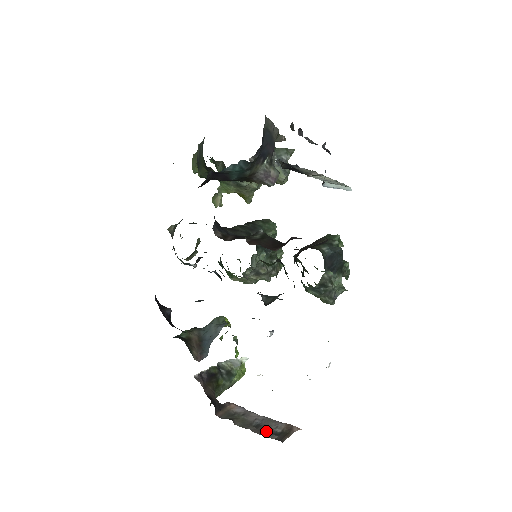
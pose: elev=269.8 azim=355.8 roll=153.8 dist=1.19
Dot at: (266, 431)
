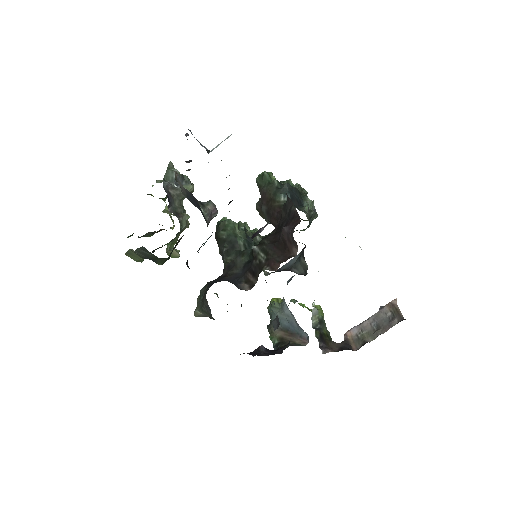
Dot at: (387, 324)
